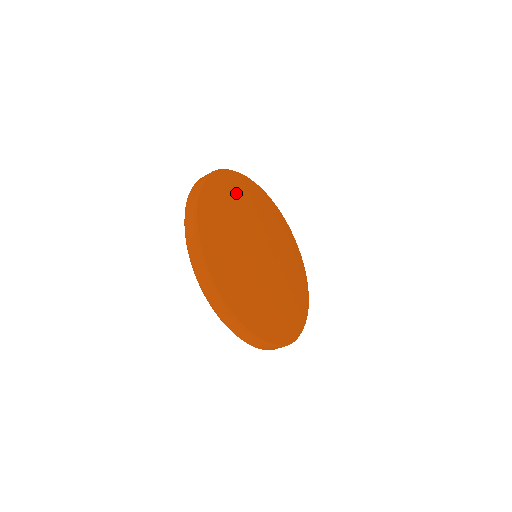
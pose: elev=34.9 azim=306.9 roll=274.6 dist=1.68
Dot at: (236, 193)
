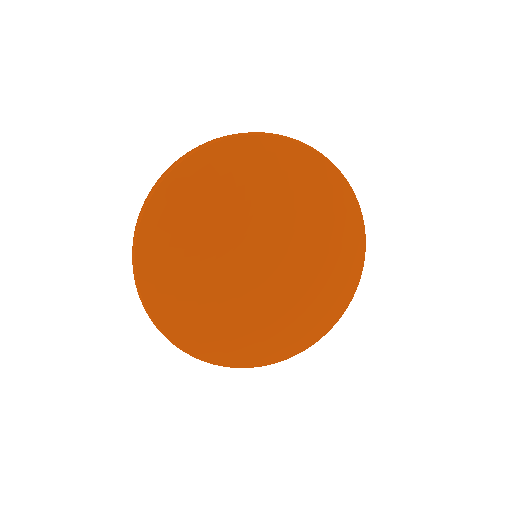
Dot at: (229, 178)
